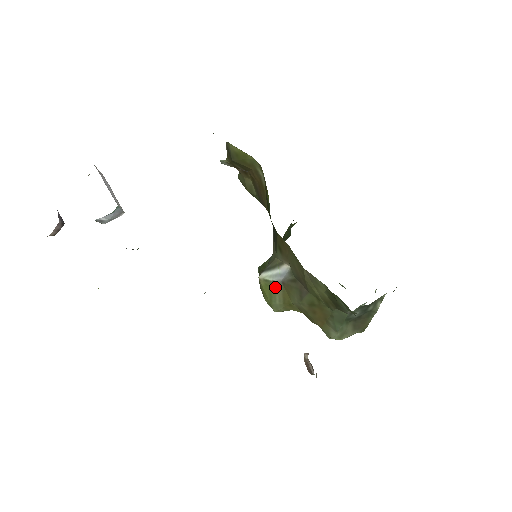
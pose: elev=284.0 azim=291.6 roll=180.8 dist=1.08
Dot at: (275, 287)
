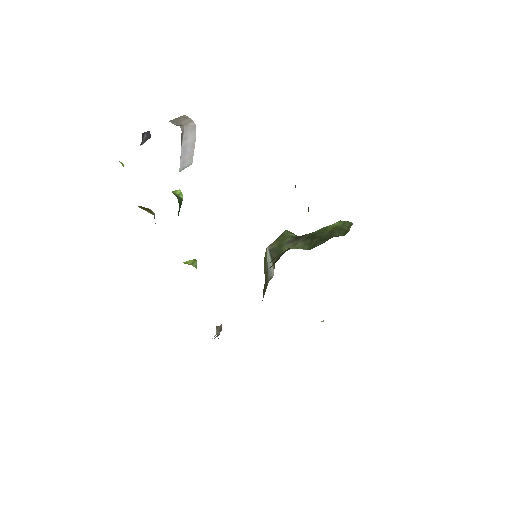
Dot at: (266, 265)
